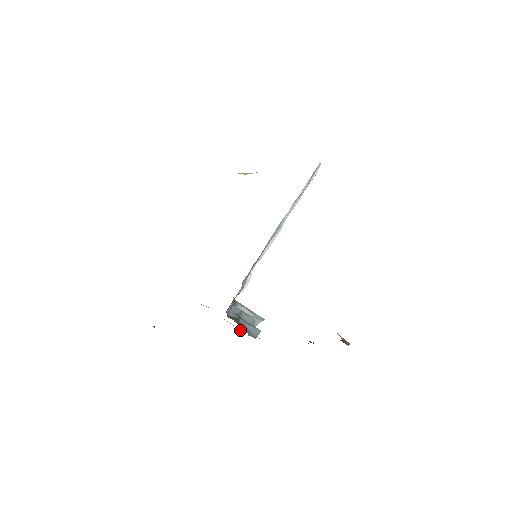
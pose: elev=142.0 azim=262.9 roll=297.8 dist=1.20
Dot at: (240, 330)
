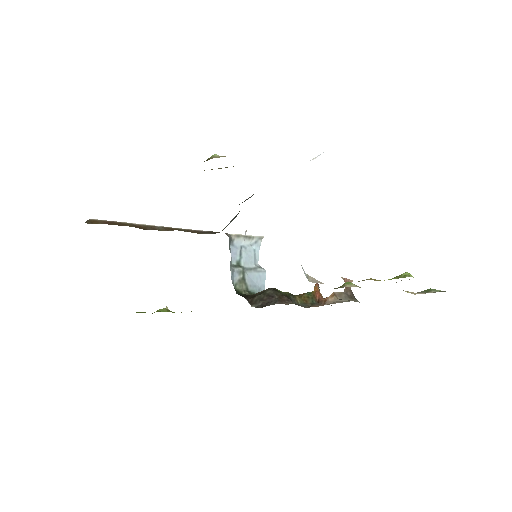
Dot at: occluded
